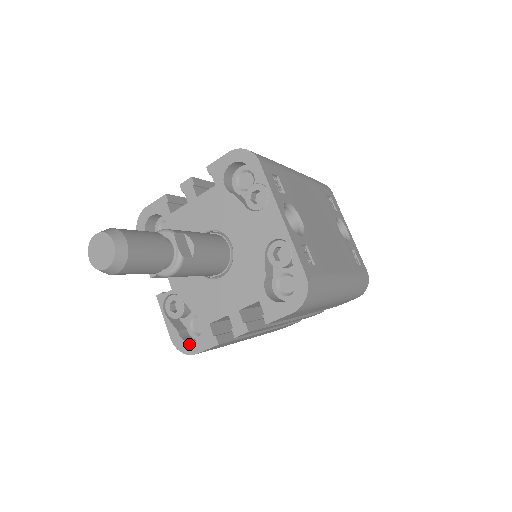
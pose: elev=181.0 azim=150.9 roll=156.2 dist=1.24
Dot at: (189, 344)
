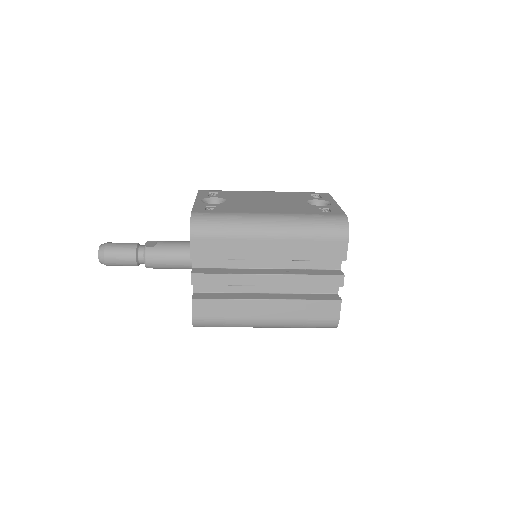
Dot at: occluded
